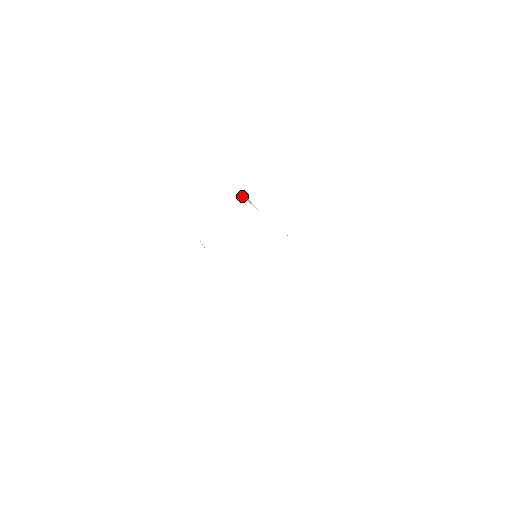
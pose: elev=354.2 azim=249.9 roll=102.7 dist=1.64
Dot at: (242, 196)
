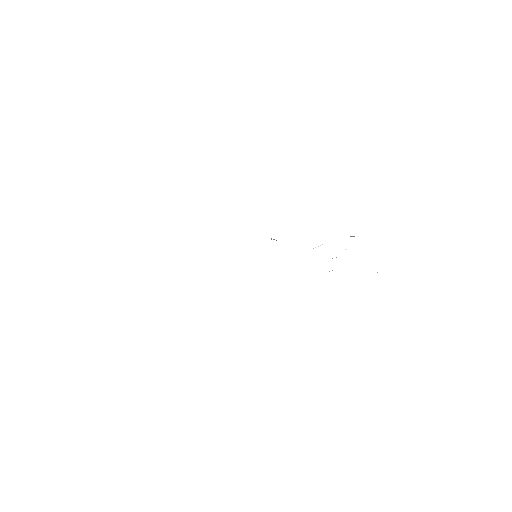
Dot at: occluded
